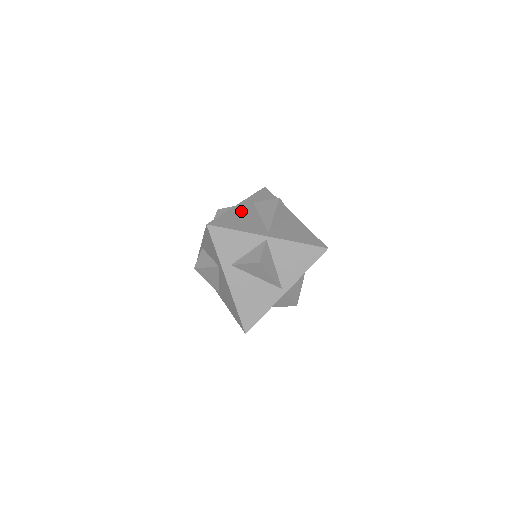
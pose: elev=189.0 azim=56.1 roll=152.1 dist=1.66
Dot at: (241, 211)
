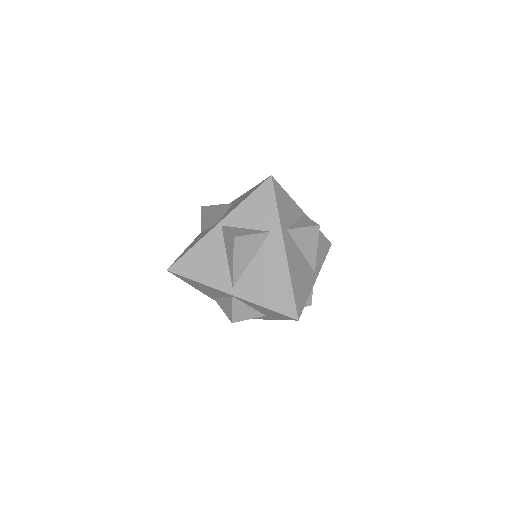
Dot at: occluded
